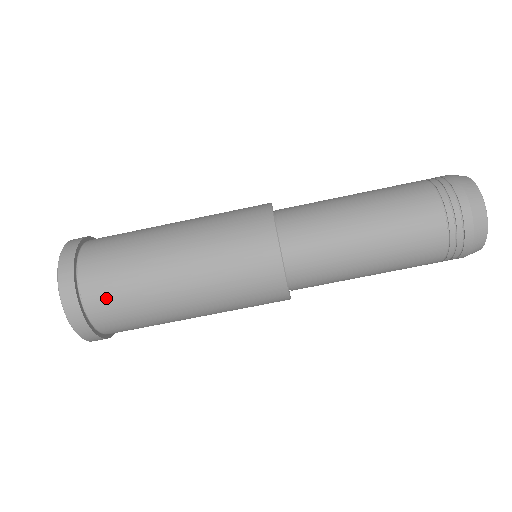
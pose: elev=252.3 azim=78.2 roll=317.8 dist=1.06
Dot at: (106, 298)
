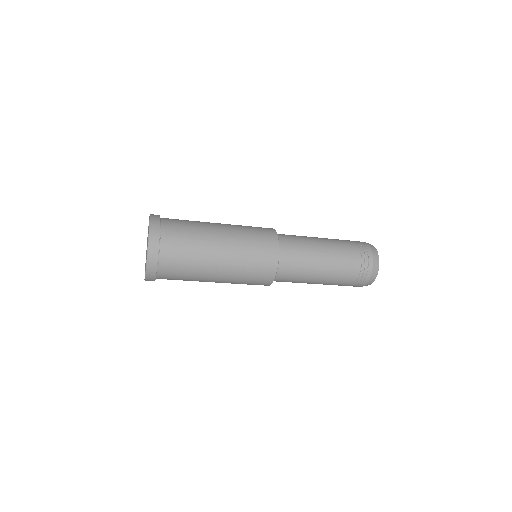
Dot at: occluded
